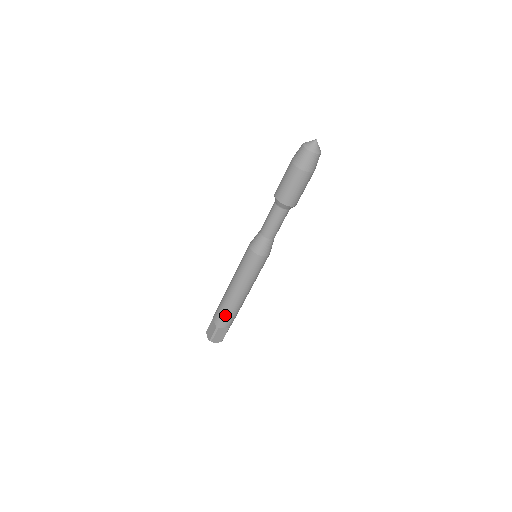
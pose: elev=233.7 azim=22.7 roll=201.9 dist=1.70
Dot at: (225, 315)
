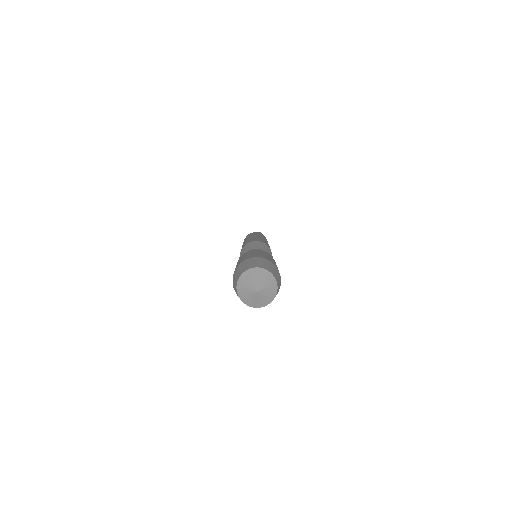
Dot at: occluded
